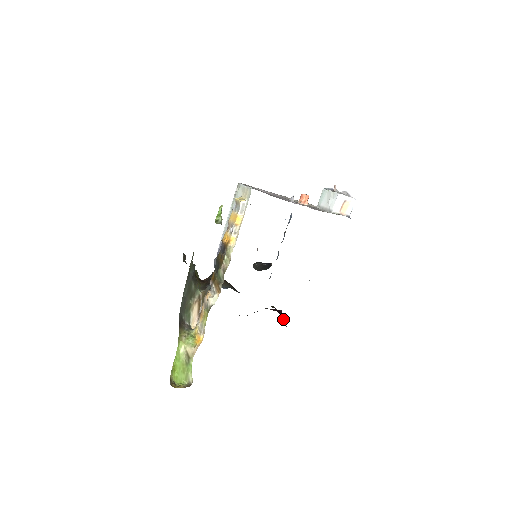
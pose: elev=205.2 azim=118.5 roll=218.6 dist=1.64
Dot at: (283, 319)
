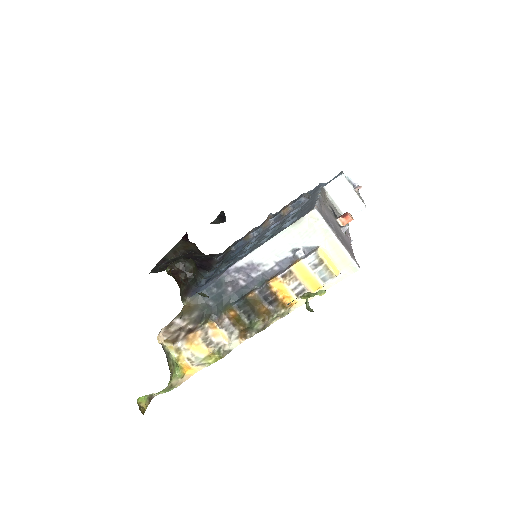
Dot at: occluded
